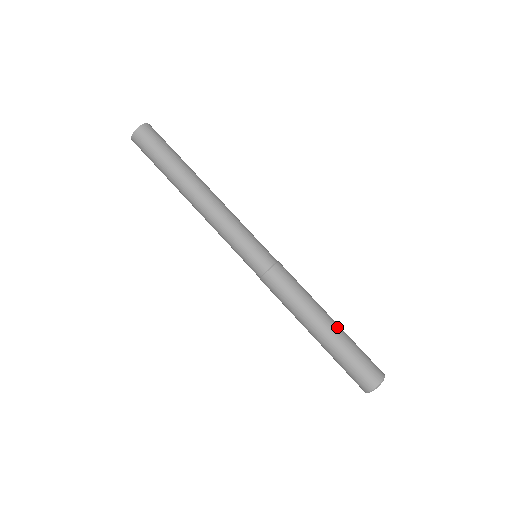
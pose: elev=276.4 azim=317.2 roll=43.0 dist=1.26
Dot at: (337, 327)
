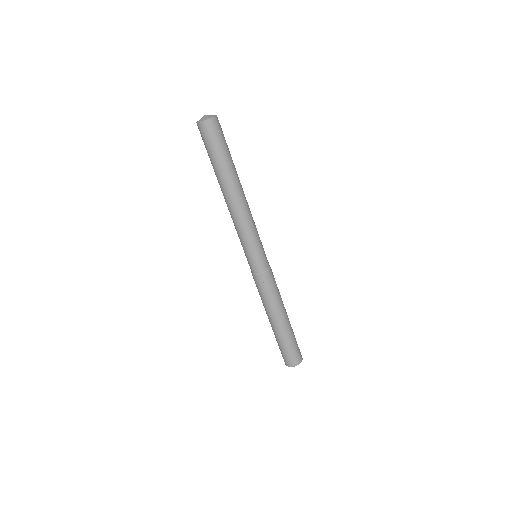
Dot at: (281, 328)
